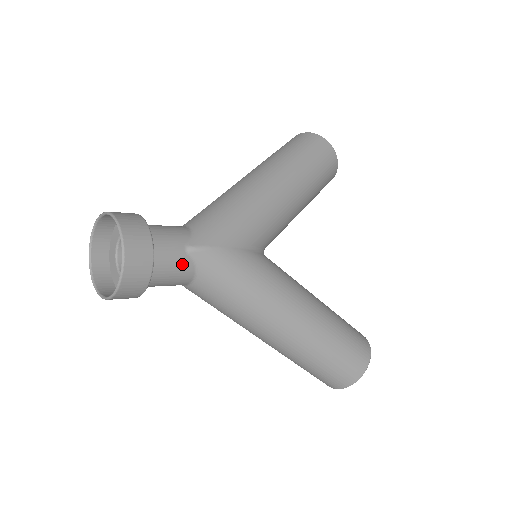
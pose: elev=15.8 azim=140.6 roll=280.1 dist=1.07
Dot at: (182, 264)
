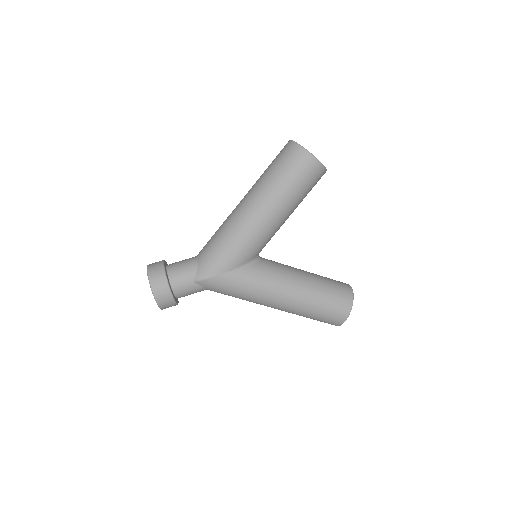
Dot at: (194, 288)
